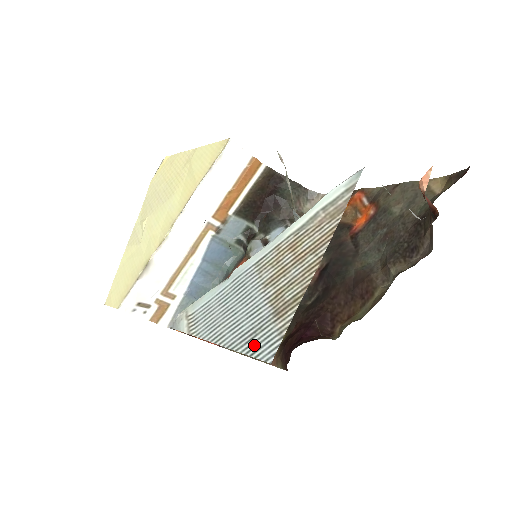
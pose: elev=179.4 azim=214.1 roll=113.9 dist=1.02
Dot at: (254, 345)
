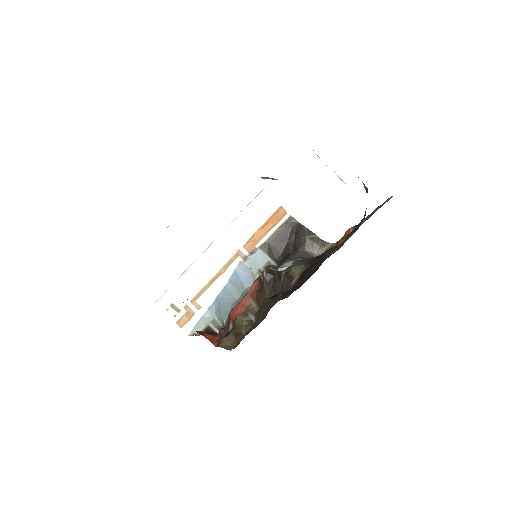
Dot at: occluded
